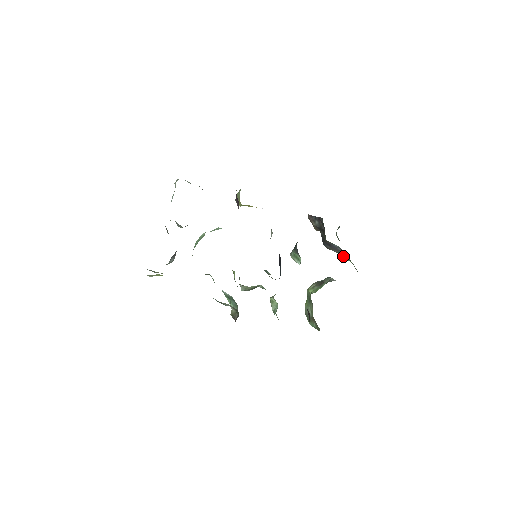
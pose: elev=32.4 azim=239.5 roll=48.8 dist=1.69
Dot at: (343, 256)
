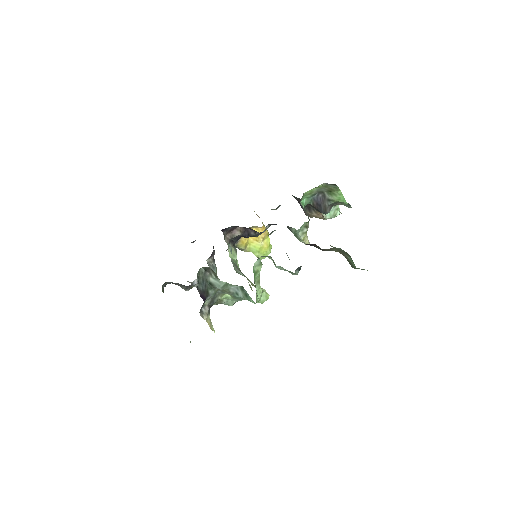
Dot at: (335, 199)
